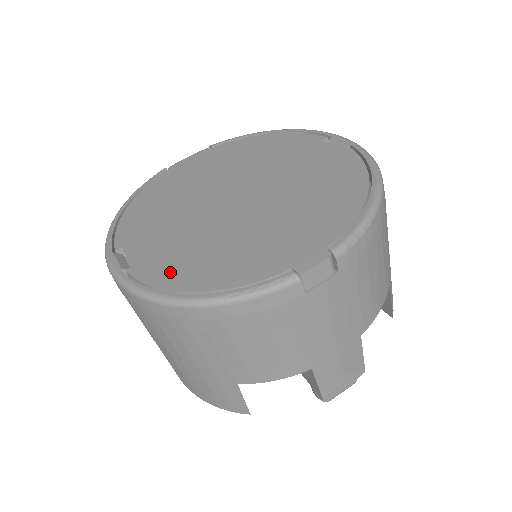
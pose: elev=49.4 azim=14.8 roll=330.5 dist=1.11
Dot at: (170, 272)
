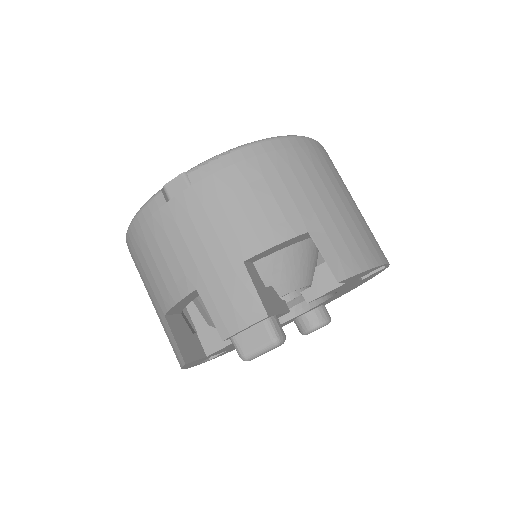
Dot at: occluded
